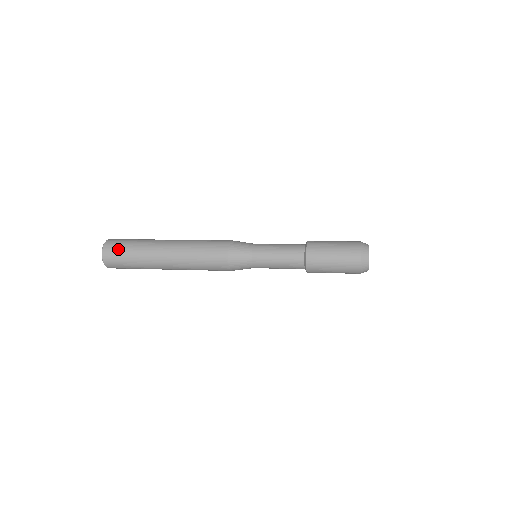
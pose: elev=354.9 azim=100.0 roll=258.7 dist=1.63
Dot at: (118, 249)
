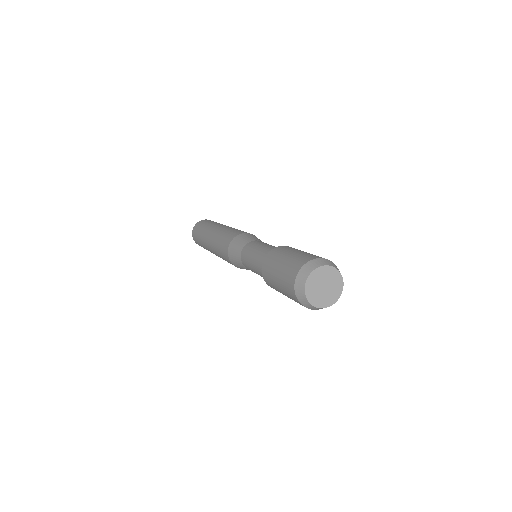
Dot at: (200, 225)
